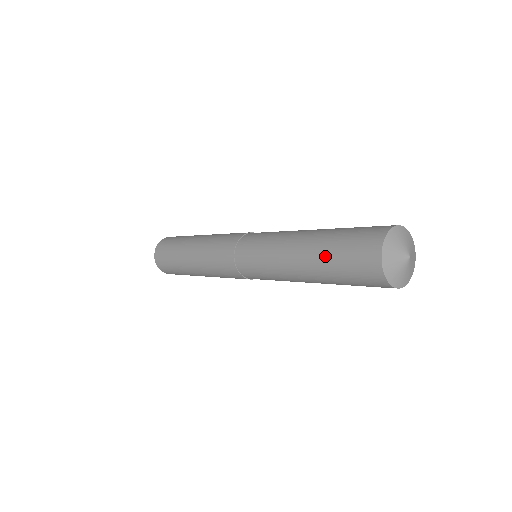
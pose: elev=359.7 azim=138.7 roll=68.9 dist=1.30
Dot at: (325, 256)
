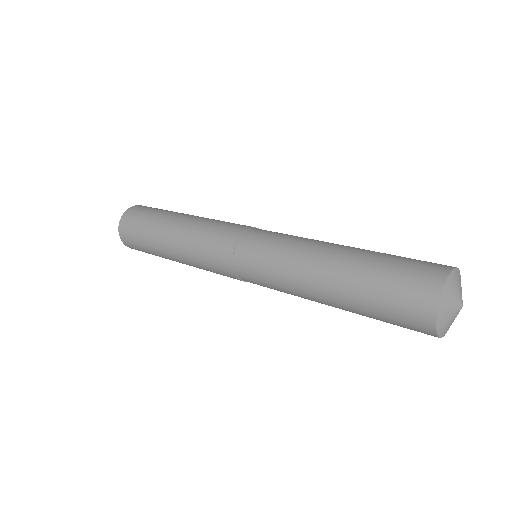
Dot at: (361, 311)
